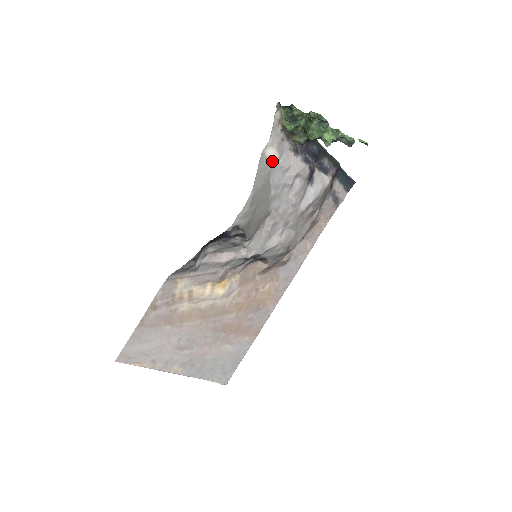
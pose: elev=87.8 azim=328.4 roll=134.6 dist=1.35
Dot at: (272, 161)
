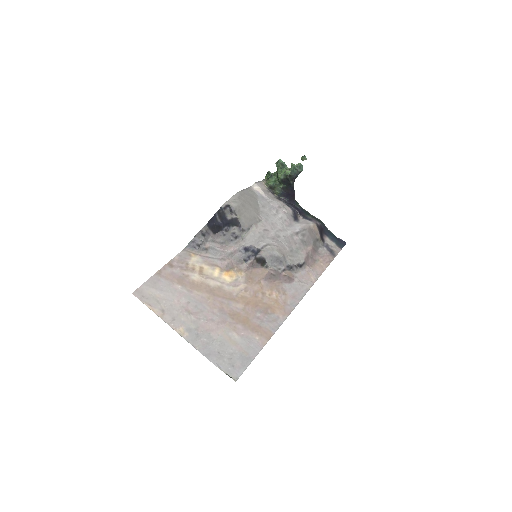
Dot at: (258, 193)
